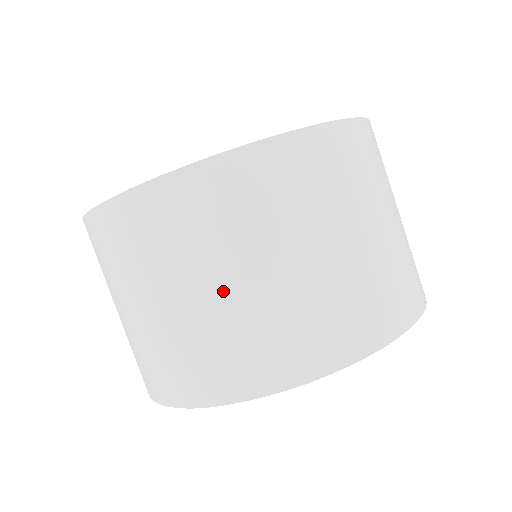
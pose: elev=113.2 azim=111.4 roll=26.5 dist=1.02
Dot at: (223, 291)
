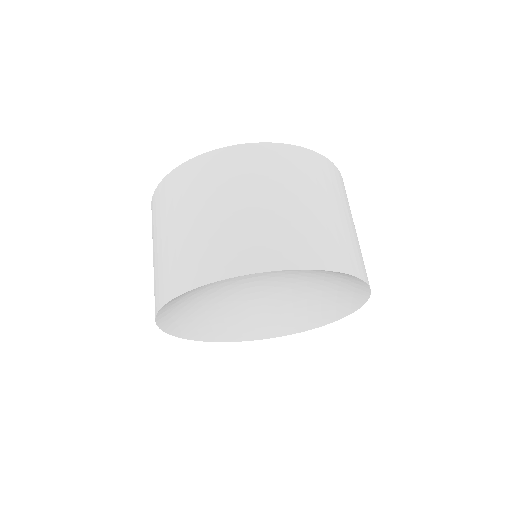
Dot at: (204, 218)
